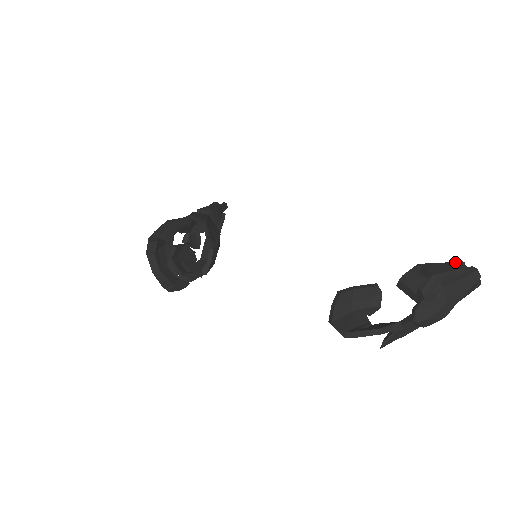
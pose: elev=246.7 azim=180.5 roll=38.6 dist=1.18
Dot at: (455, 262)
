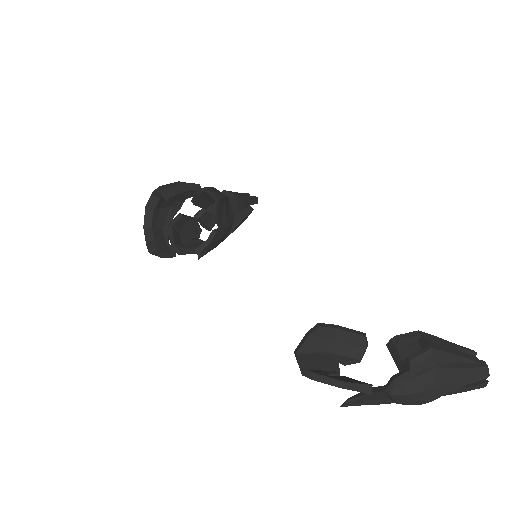
Dot at: (465, 348)
